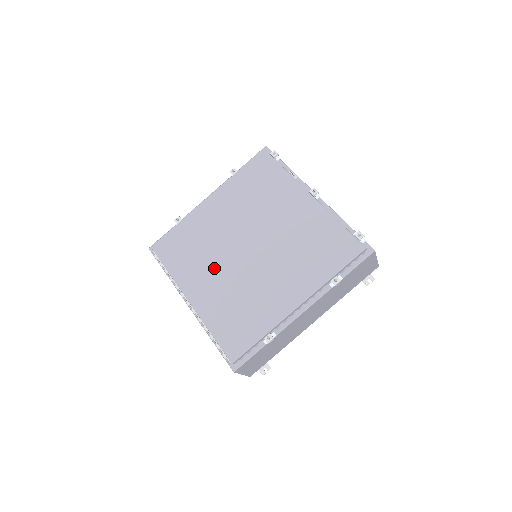
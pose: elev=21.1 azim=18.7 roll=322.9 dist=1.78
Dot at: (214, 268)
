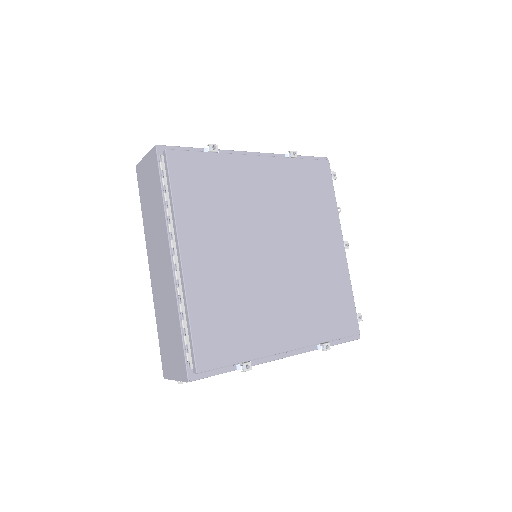
Dot at: (229, 243)
